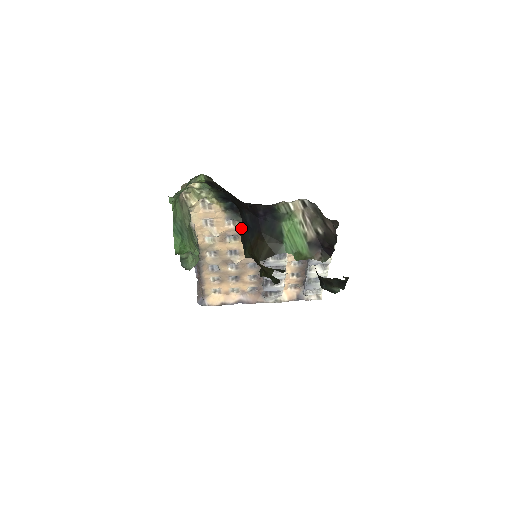
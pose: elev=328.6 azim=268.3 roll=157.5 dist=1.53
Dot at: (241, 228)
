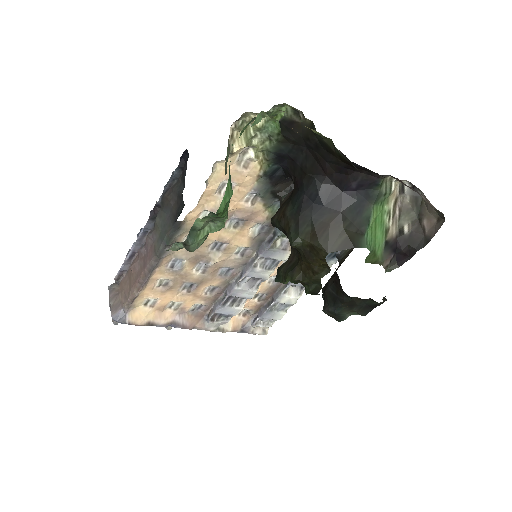
Dot at: (290, 205)
